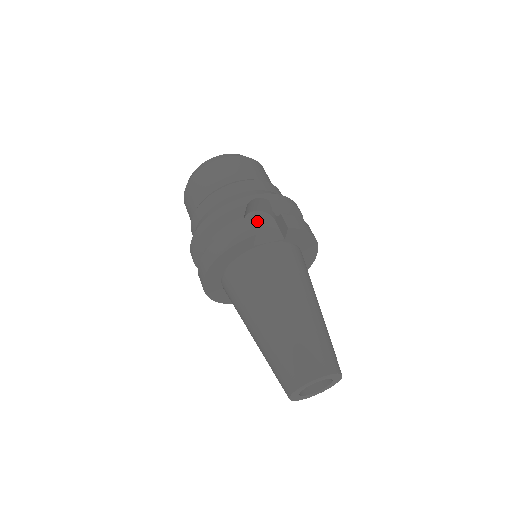
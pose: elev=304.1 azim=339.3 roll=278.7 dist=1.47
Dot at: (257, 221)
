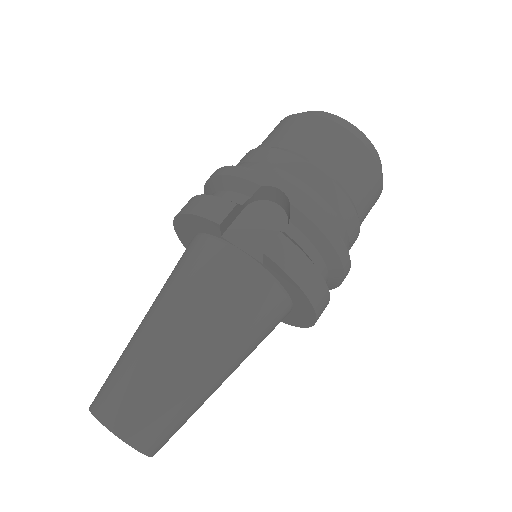
Dot at: (264, 216)
